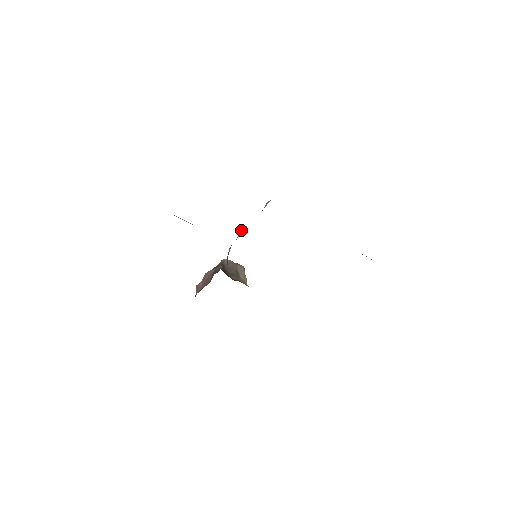
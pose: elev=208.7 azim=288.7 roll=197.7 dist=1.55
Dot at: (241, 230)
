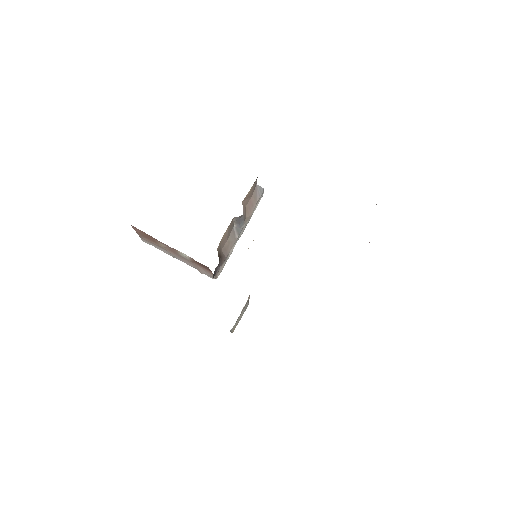
Dot at: (234, 229)
